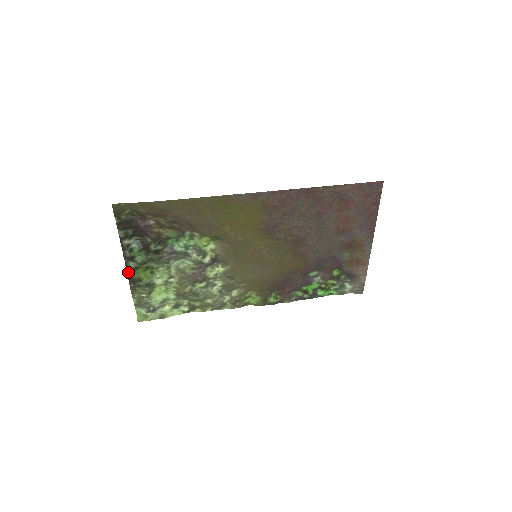
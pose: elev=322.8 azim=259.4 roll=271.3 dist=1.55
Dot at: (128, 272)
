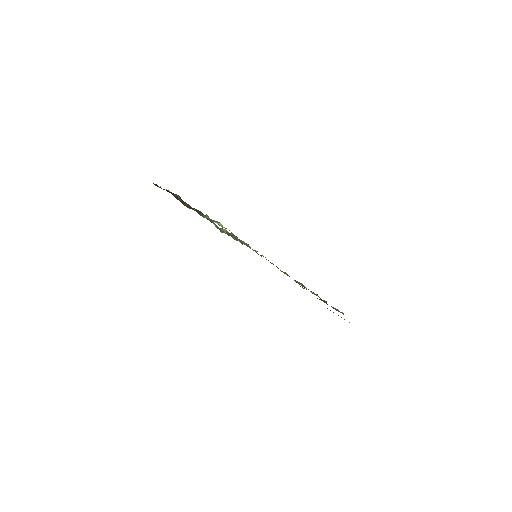
Dot at: occluded
